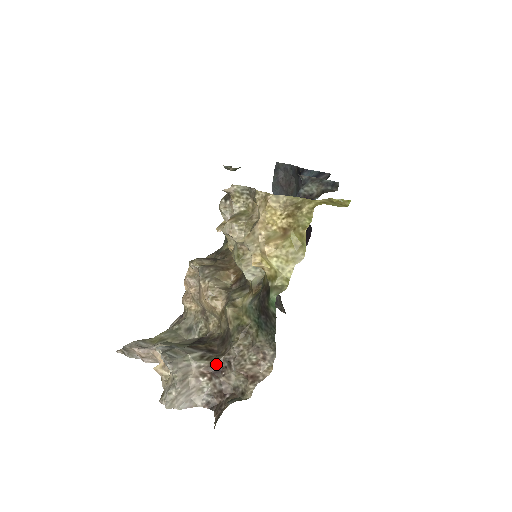
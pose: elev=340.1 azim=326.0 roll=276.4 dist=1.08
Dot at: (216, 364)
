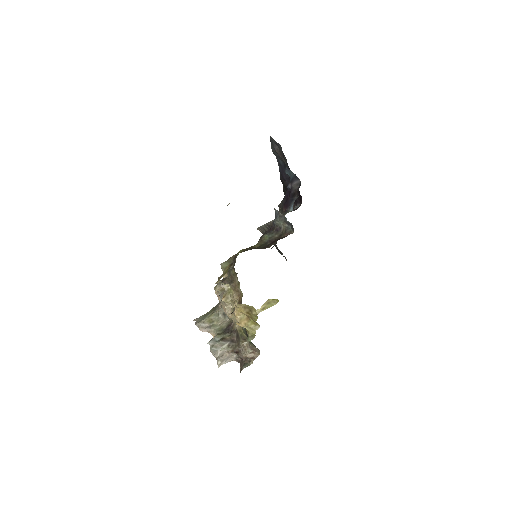
Dot at: (235, 350)
